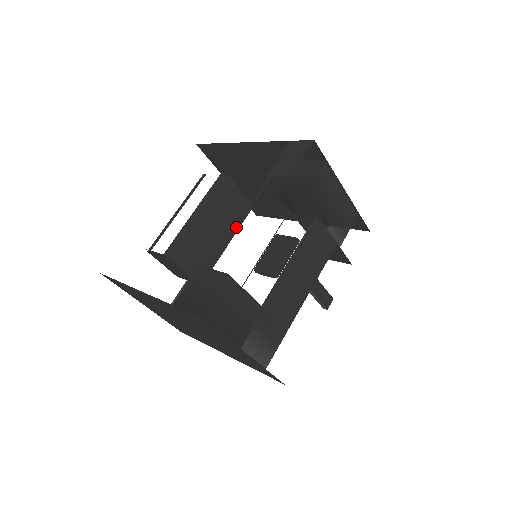
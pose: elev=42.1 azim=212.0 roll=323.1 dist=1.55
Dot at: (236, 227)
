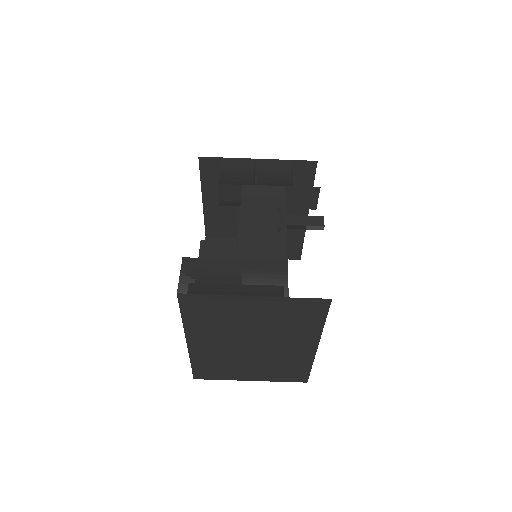
Dot at: occluded
